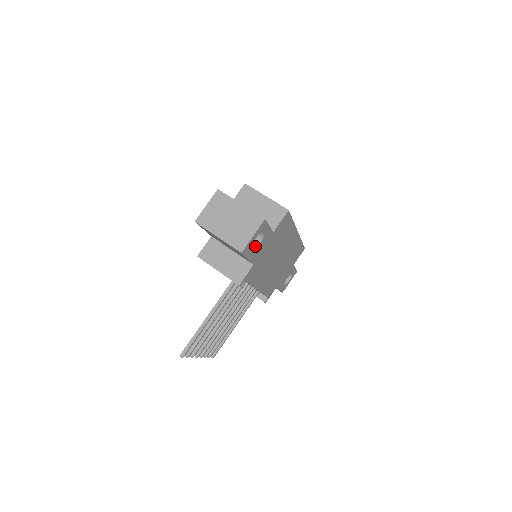
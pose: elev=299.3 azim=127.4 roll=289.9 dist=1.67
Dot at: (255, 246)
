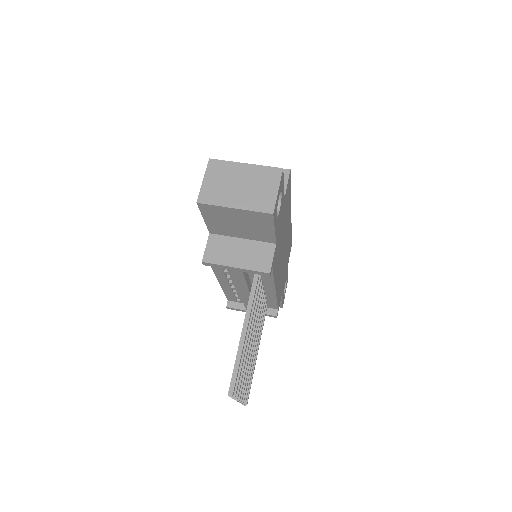
Dot at: occluded
